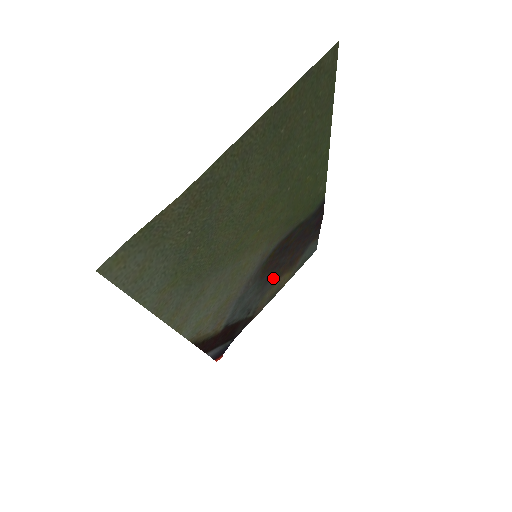
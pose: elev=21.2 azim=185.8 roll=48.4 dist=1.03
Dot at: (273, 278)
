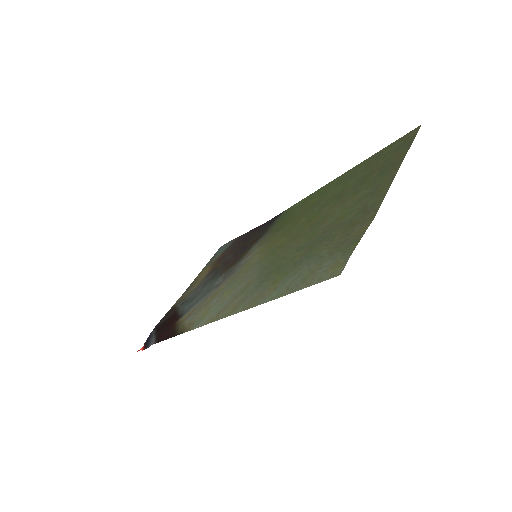
Dot at: (213, 272)
